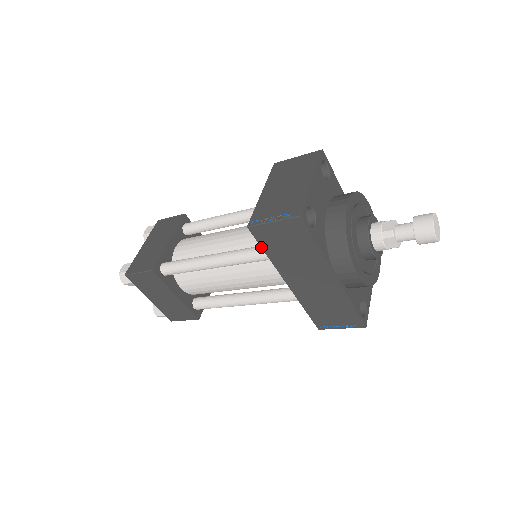
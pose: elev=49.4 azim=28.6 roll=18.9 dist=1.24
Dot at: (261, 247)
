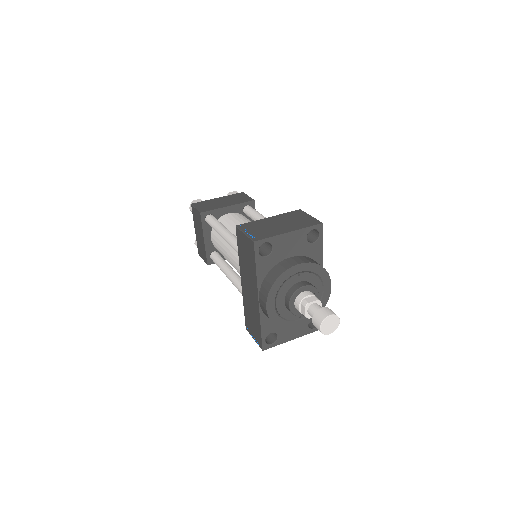
Dot at: (237, 245)
